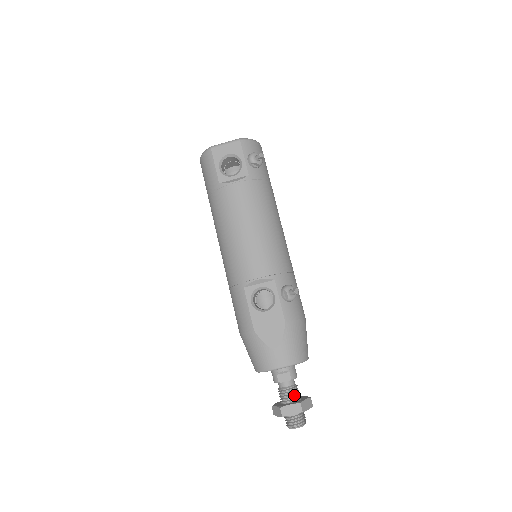
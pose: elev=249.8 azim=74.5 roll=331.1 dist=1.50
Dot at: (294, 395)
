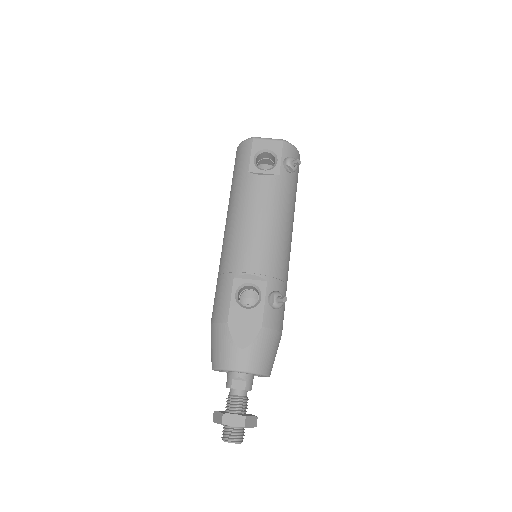
Dot at: (242, 407)
